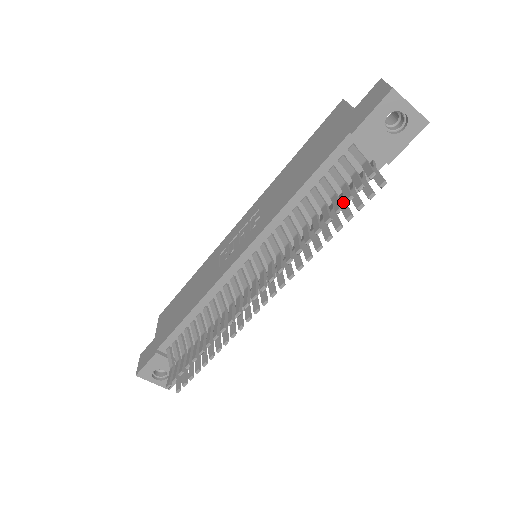
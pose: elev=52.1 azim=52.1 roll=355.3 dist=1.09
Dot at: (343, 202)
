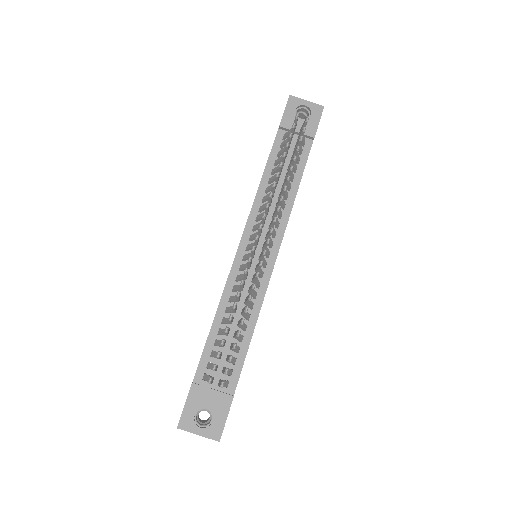
Dot at: (292, 155)
